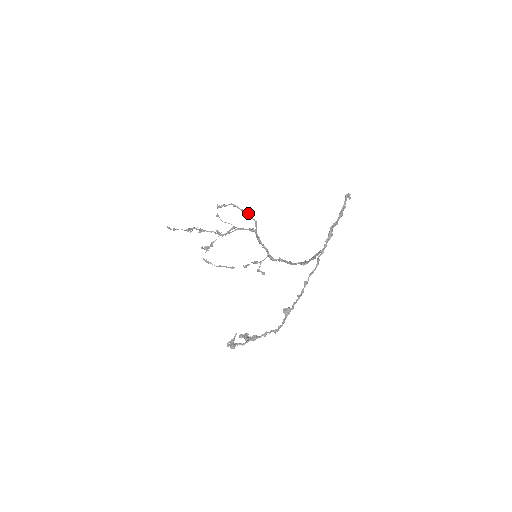
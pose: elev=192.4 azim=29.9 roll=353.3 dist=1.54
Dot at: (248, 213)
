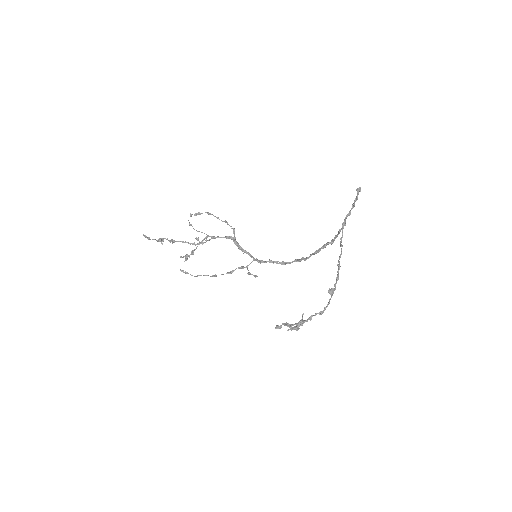
Dot at: (225, 221)
